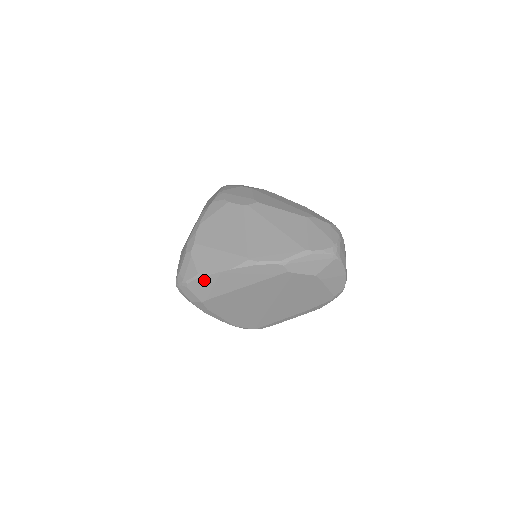
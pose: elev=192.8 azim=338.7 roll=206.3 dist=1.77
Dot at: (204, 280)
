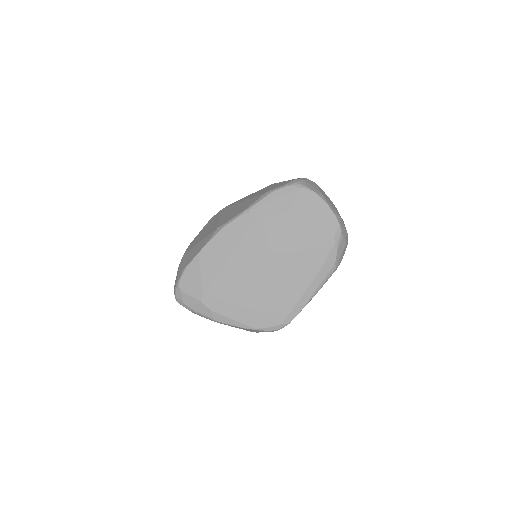
Dot at: (190, 272)
